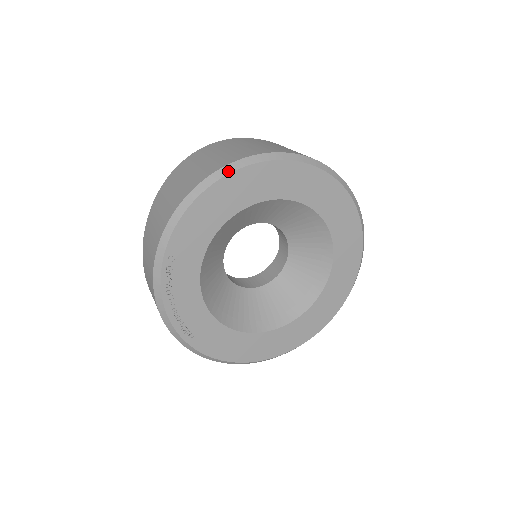
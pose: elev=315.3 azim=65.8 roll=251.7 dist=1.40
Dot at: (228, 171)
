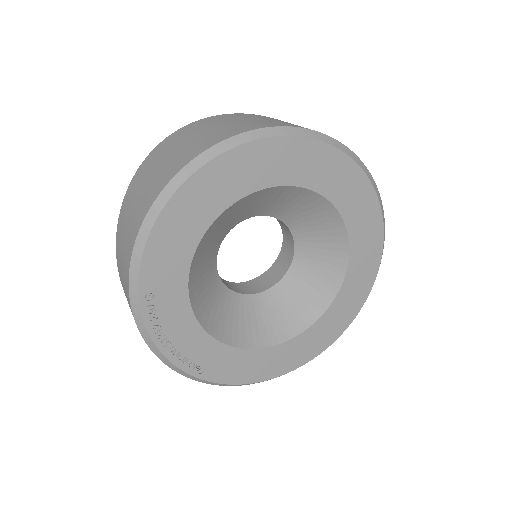
Dot at: (186, 175)
